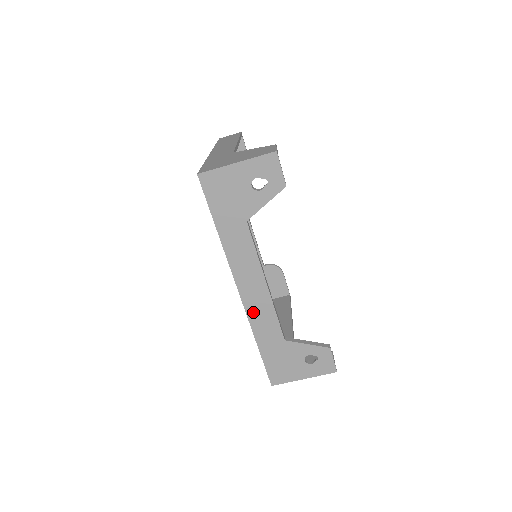
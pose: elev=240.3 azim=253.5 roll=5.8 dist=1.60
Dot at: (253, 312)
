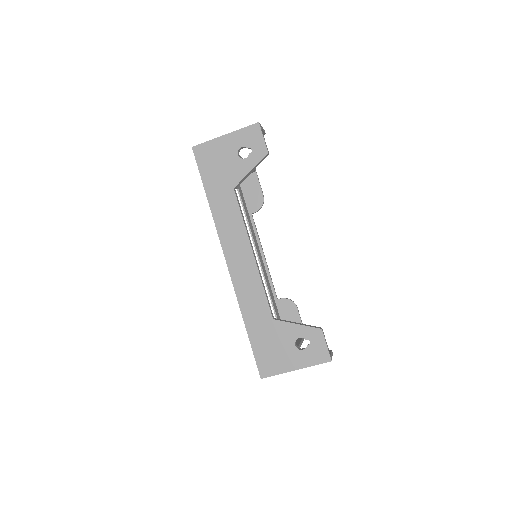
Dot at: (240, 285)
